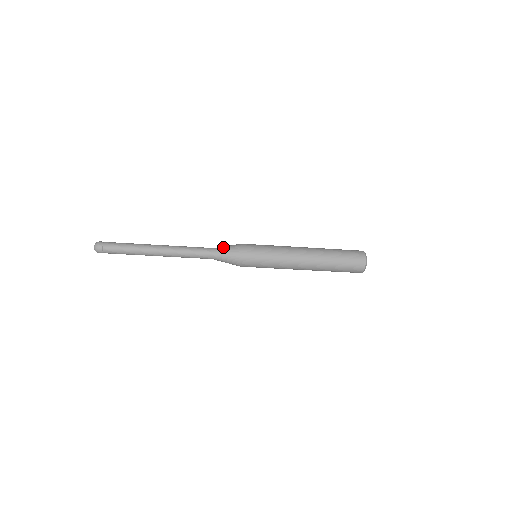
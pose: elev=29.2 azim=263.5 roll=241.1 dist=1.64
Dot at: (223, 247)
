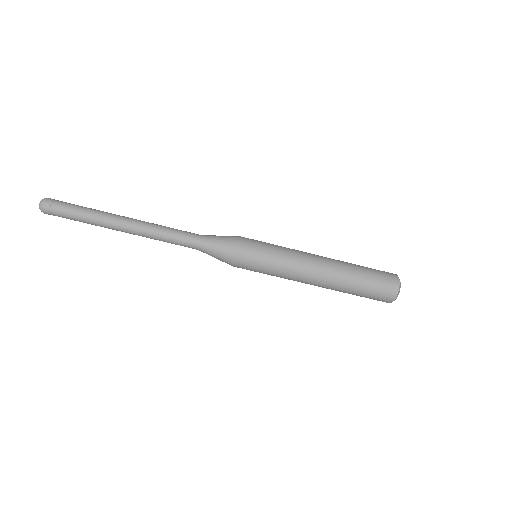
Dot at: occluded
